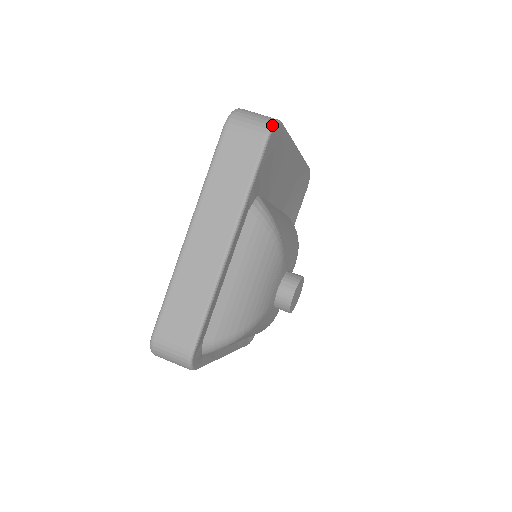
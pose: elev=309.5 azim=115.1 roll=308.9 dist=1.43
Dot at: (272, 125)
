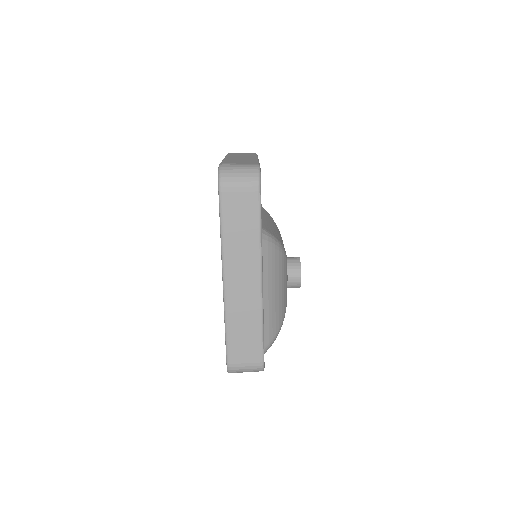
Dot at: (259, 176)
